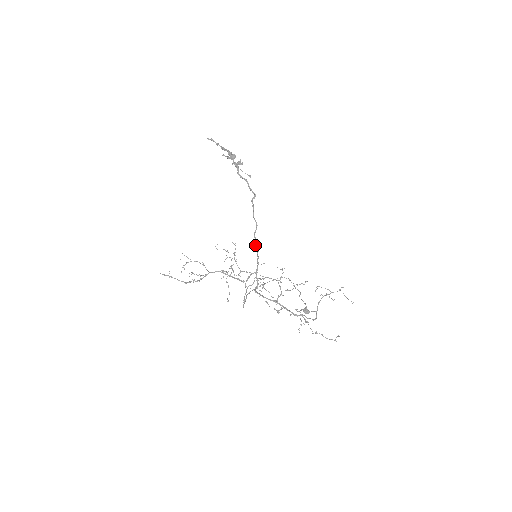
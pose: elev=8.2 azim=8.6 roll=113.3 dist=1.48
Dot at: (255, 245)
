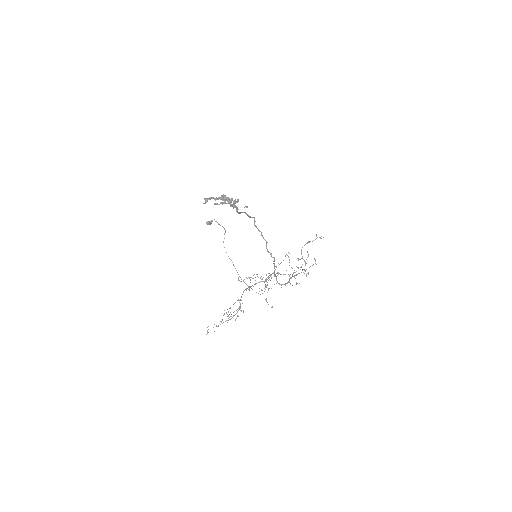
Dot at: occluded
